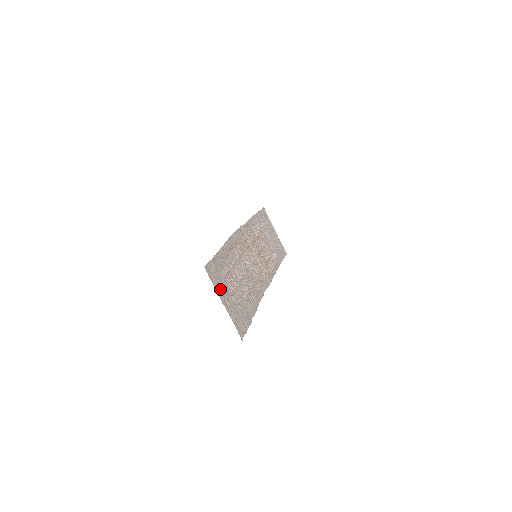
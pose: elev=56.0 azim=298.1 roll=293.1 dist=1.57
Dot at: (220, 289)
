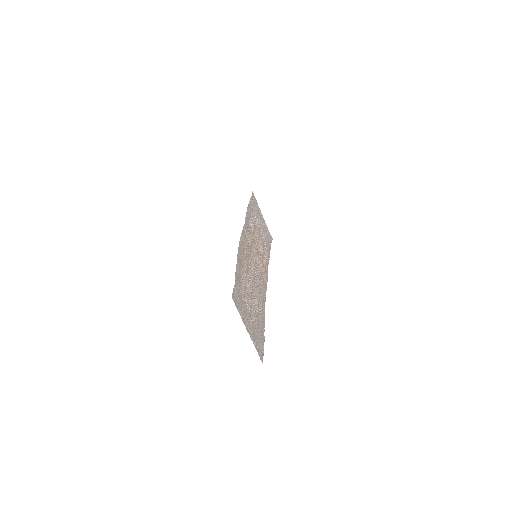
Dot at: (243, 316)
